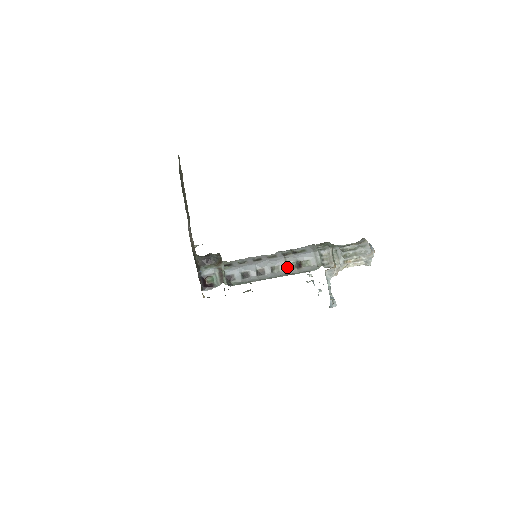
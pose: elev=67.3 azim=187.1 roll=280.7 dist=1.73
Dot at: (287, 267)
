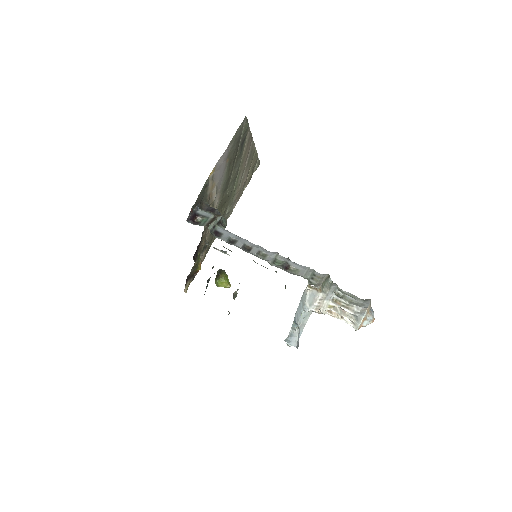
Dot at: (274, 261)
